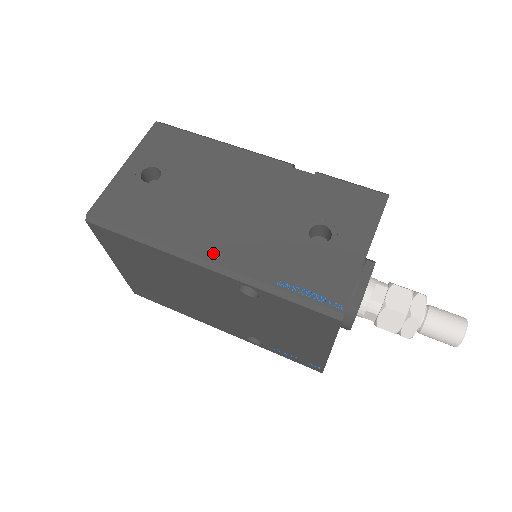
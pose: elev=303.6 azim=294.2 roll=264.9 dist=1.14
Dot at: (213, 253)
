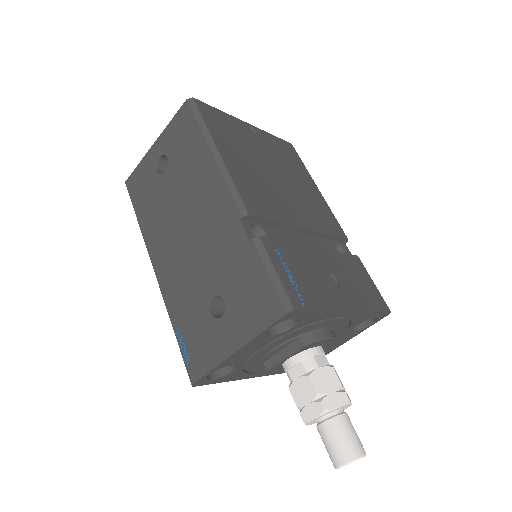
Dot at: (159, 268)
